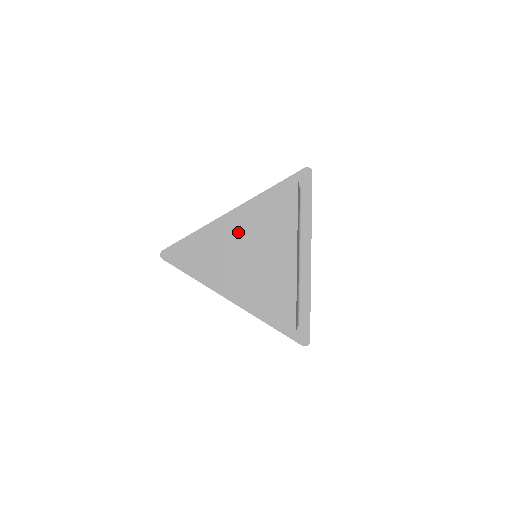
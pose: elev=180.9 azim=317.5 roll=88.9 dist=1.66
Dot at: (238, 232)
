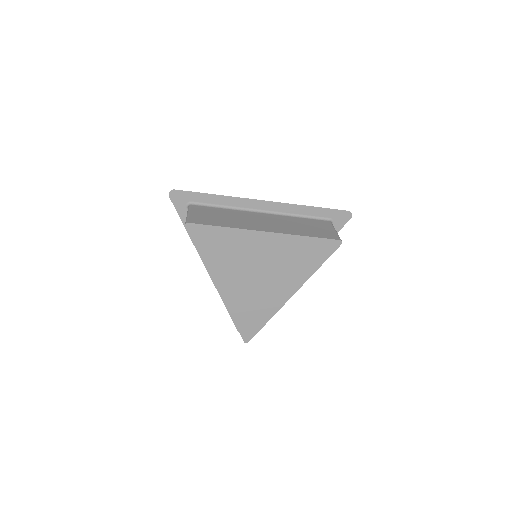
Dot at: (263, 249)
